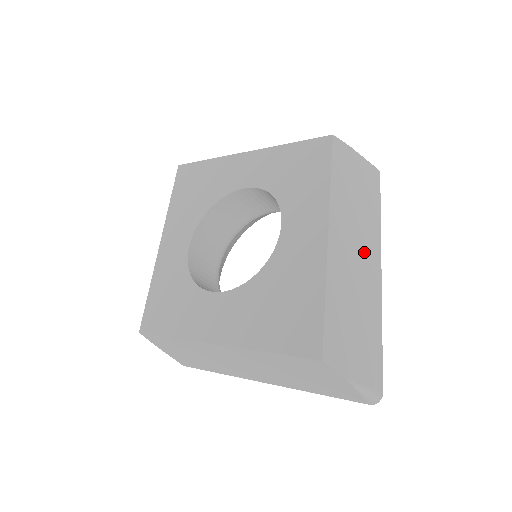
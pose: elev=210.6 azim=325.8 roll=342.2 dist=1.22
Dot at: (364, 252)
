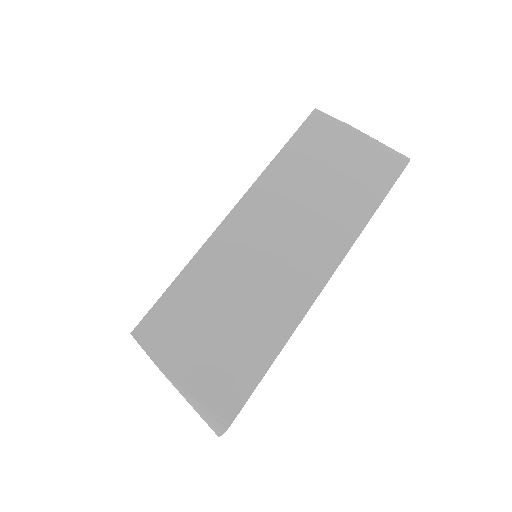
Dot at: (300, 247)
